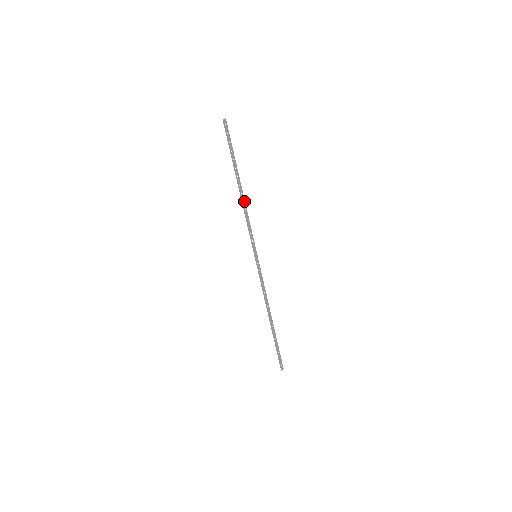
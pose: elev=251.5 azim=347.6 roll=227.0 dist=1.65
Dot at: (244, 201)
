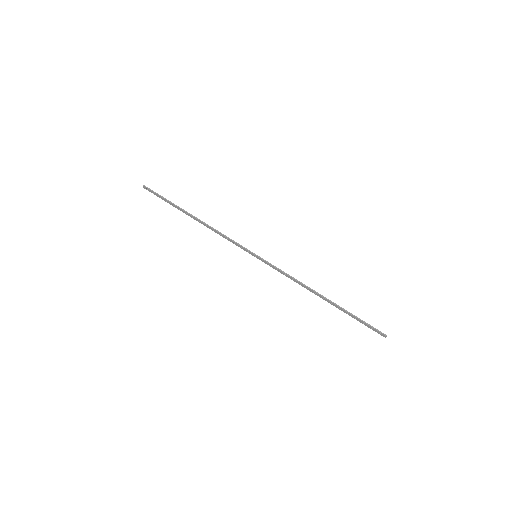
Dot at: (207, 226)
